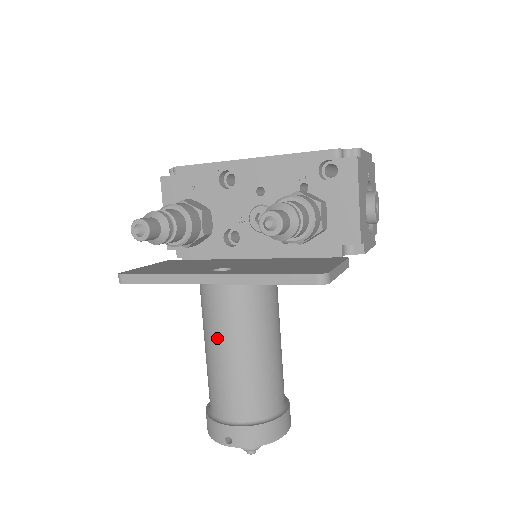
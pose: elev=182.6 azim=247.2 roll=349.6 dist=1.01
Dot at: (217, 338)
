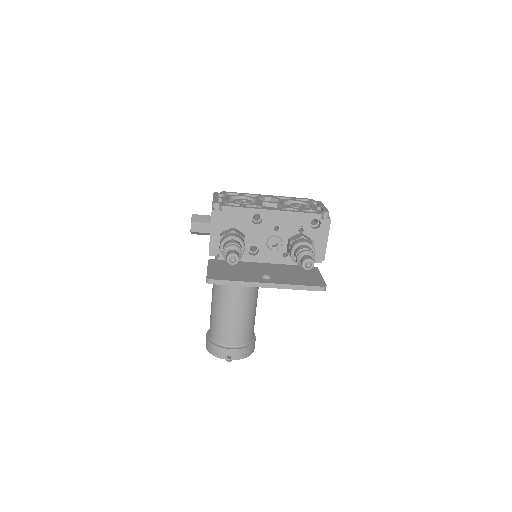
Dot at: (230, 302)
